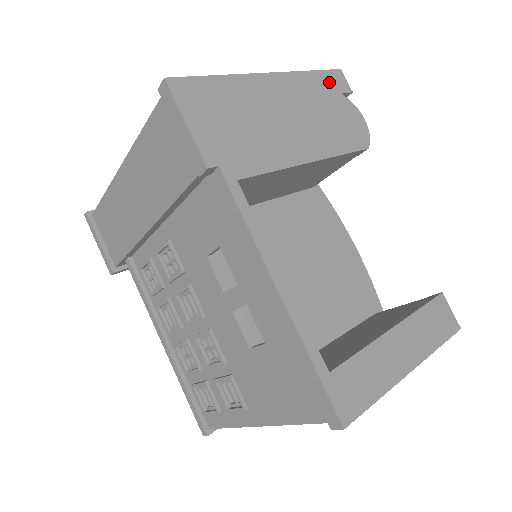
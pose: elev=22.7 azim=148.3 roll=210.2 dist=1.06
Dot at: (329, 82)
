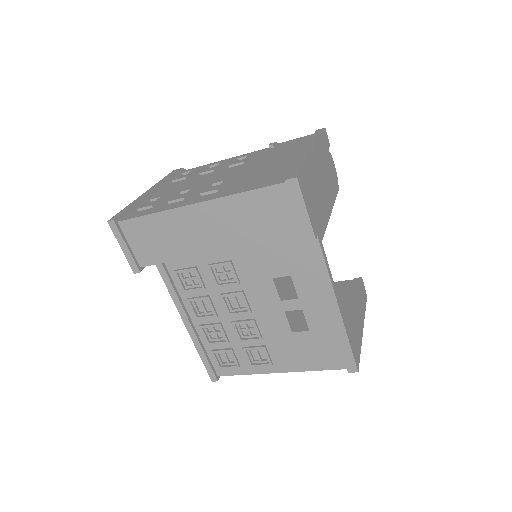
Dot at: (325, 142)
